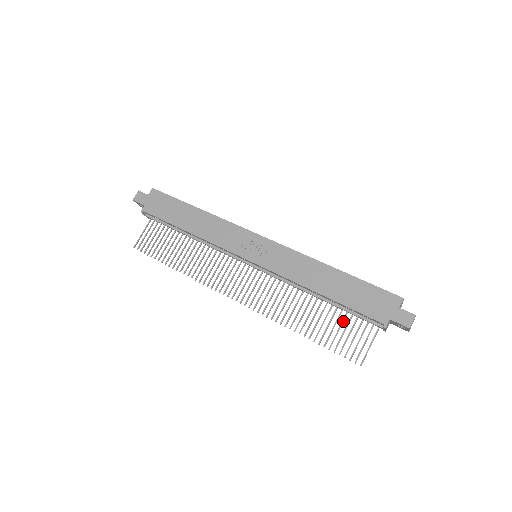
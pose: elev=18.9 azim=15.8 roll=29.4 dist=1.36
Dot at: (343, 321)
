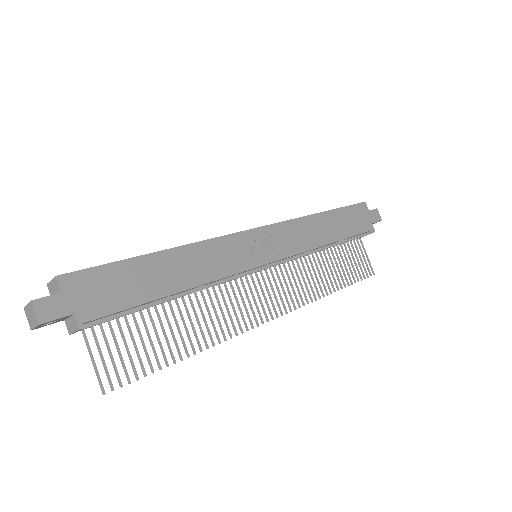
Dot at: occluded
